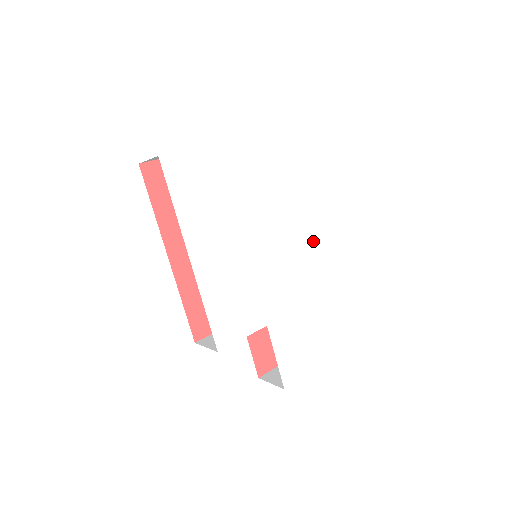
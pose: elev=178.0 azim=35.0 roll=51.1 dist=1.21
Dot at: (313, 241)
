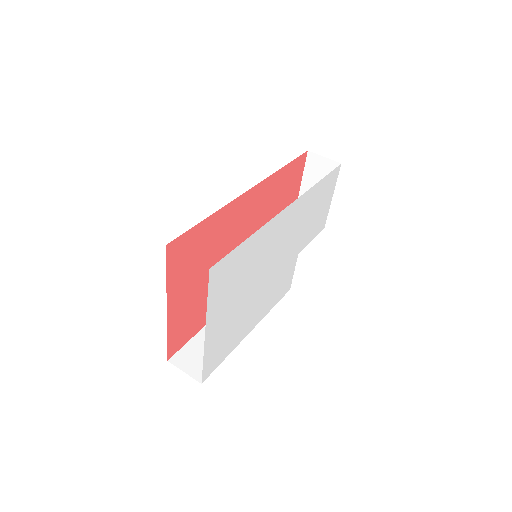
Dot at: (284, 218)
